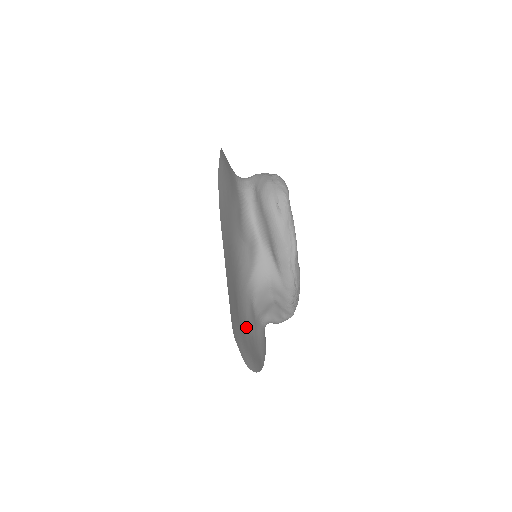
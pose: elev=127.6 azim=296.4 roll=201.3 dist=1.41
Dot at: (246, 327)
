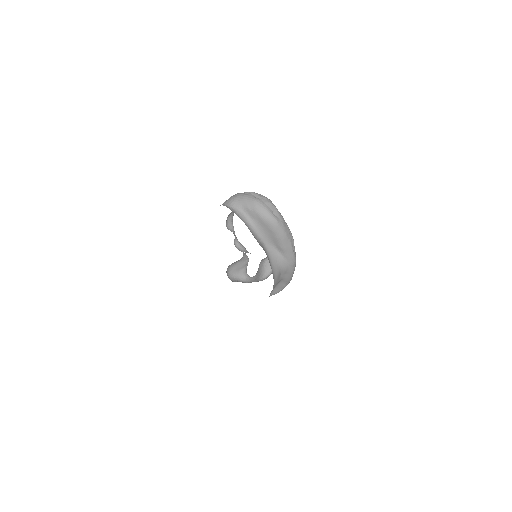
Dot at: occluded
